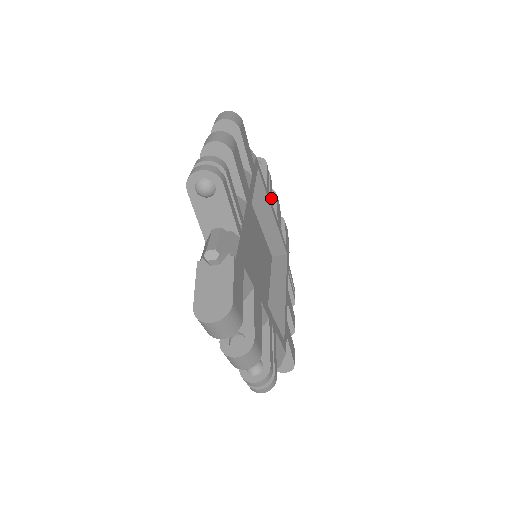
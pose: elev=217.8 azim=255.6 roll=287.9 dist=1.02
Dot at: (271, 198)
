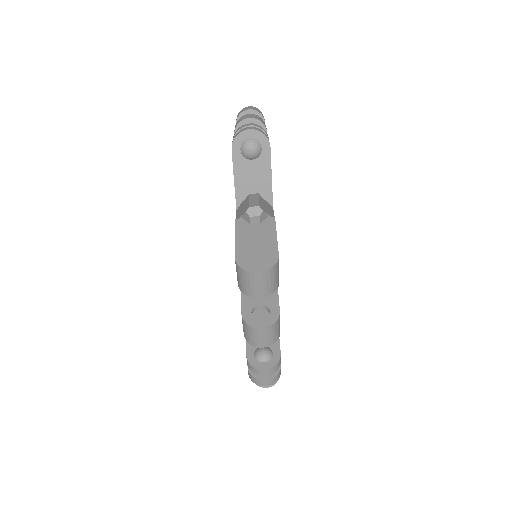
Dot at: occluded
